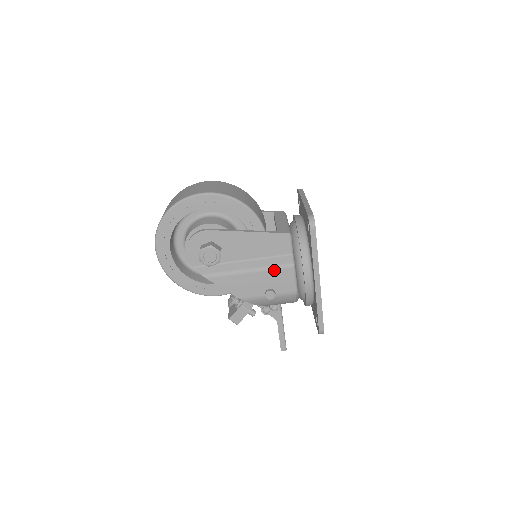
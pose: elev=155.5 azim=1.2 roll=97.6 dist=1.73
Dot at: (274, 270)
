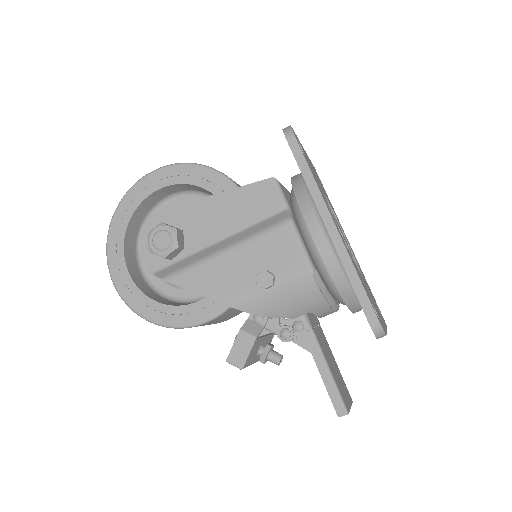
Dot at: (262, 237)
